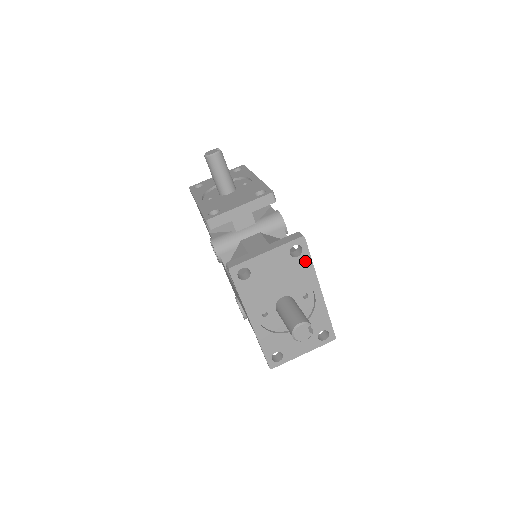
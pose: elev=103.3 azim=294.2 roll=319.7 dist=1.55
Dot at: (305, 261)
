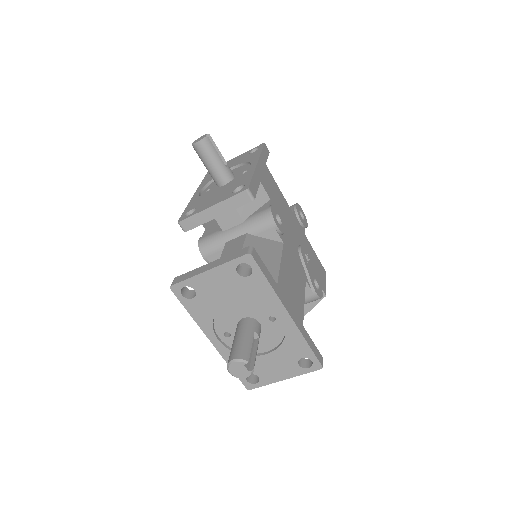
Dot at: (259, 281)
